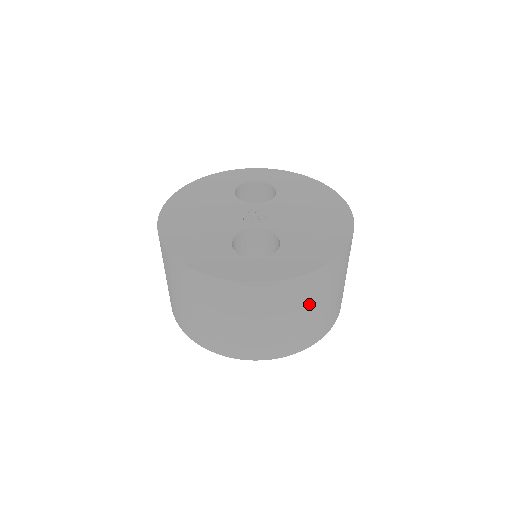
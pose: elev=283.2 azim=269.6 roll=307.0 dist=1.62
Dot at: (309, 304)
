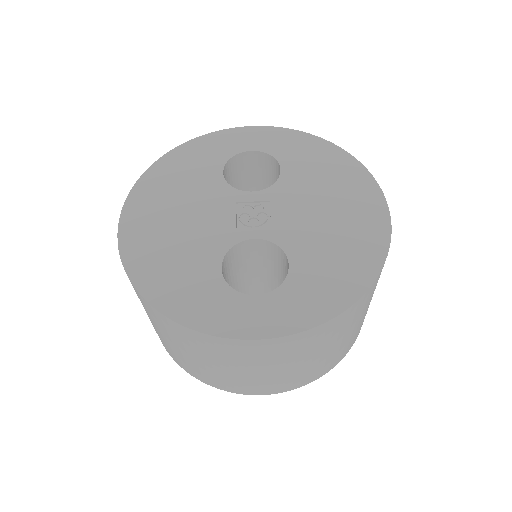
Dot at: (329, 343)
